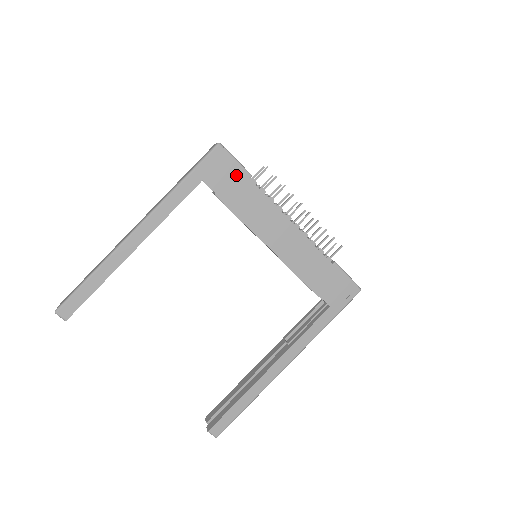
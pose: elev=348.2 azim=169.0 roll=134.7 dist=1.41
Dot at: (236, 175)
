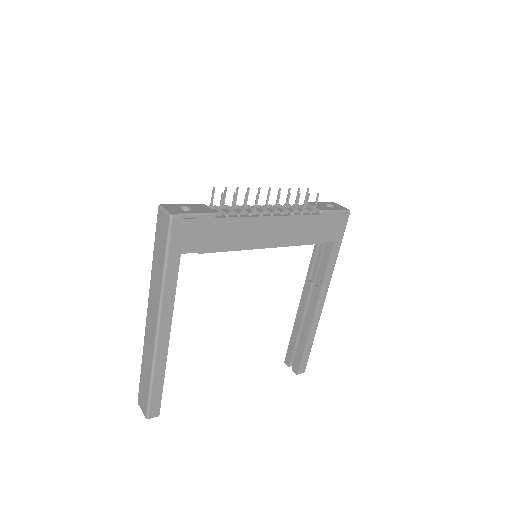
Dot at: (204, 225)
